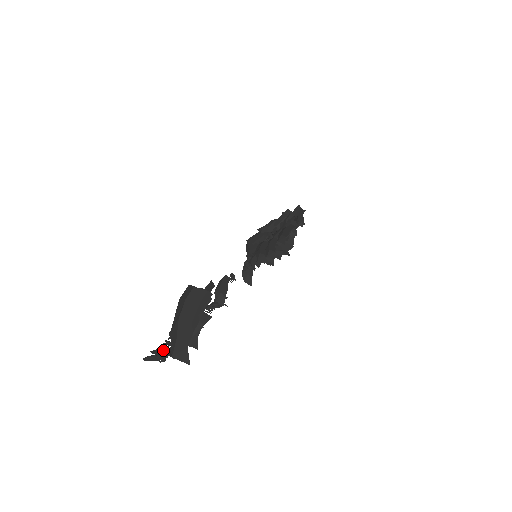
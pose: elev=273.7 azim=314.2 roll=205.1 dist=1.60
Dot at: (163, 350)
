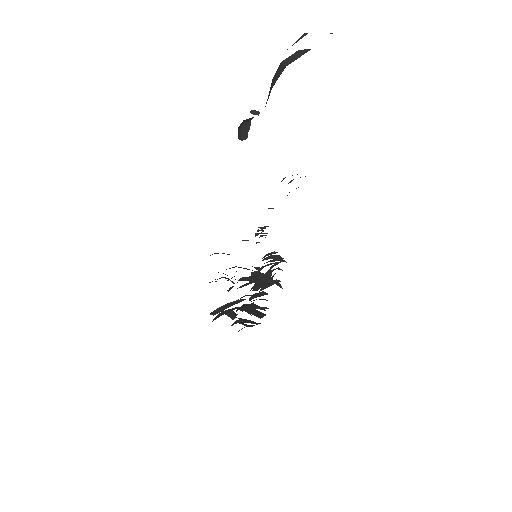
Dot at: out of frame
